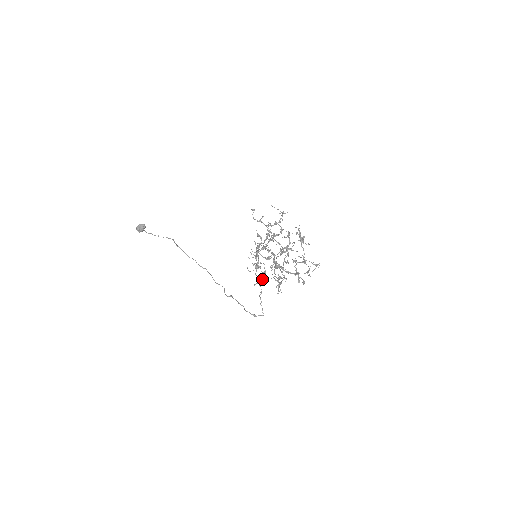
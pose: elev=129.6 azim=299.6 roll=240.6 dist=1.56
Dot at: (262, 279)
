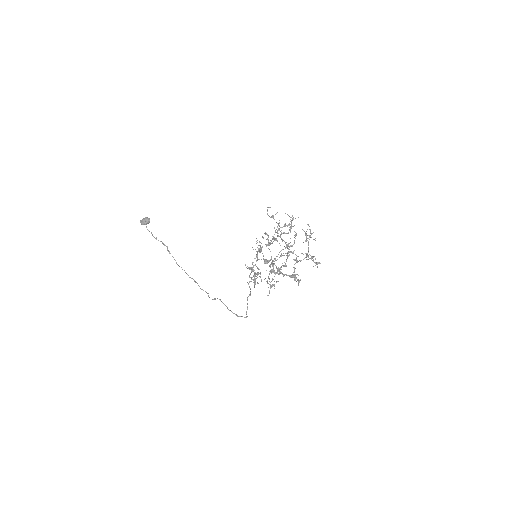
Dot at: (255, 281)
